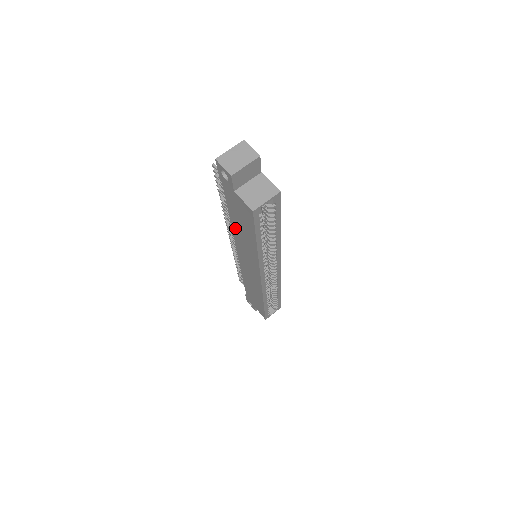
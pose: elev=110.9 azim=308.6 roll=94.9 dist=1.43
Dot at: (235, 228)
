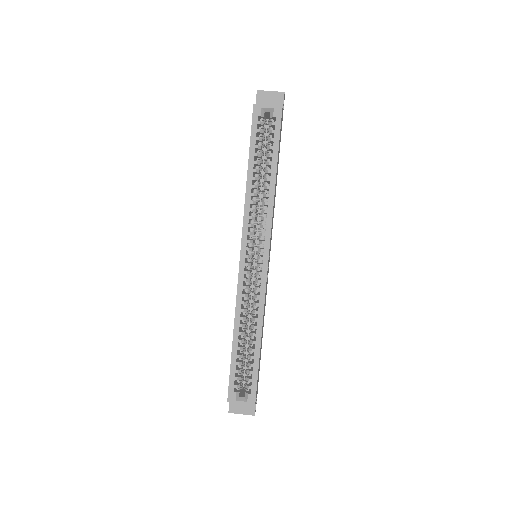
Dot at: occluded
